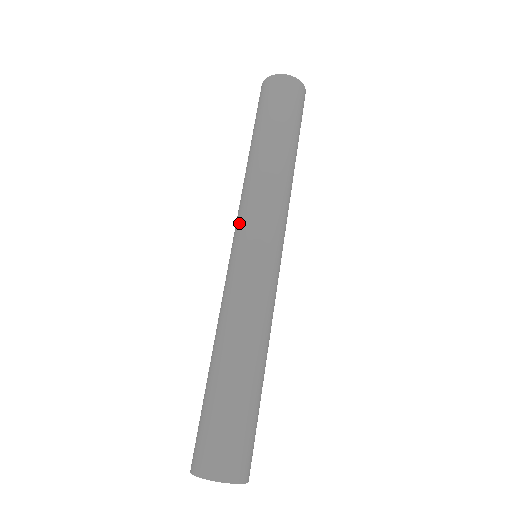
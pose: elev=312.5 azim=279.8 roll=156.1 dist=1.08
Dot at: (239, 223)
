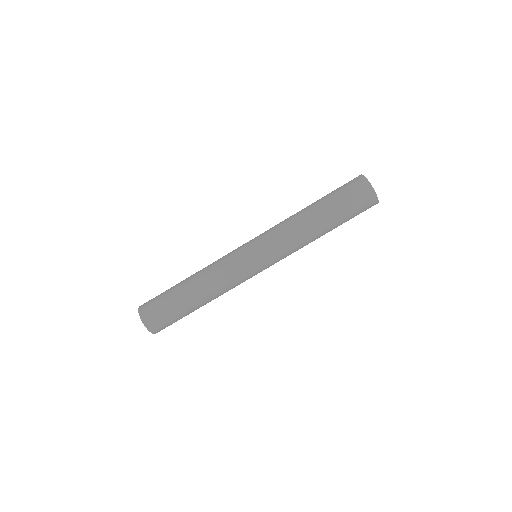
Dot at: (262, 234)
